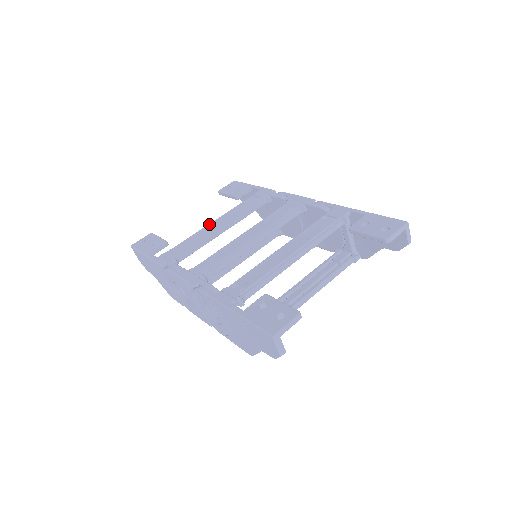
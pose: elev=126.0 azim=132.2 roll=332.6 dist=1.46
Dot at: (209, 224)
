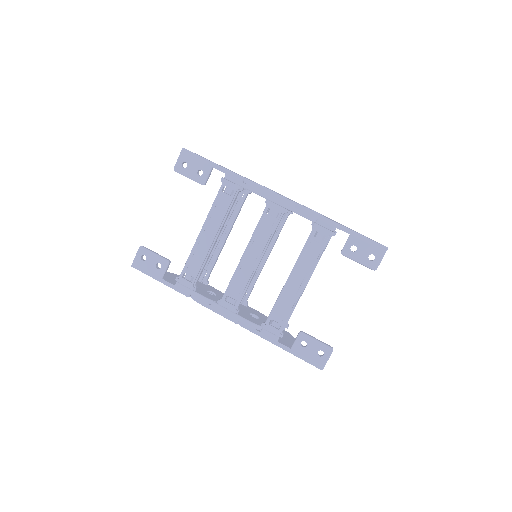
Dot at: (200, 236)
